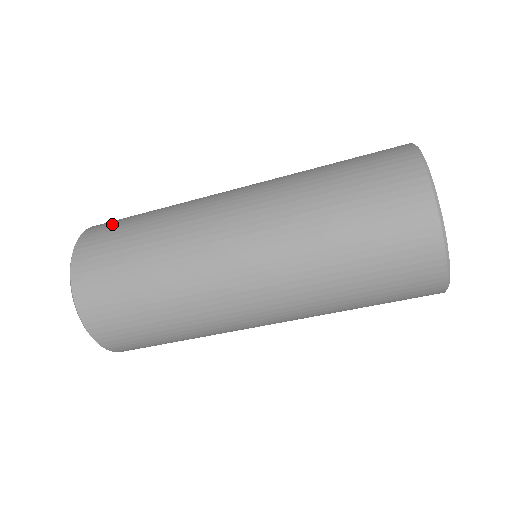
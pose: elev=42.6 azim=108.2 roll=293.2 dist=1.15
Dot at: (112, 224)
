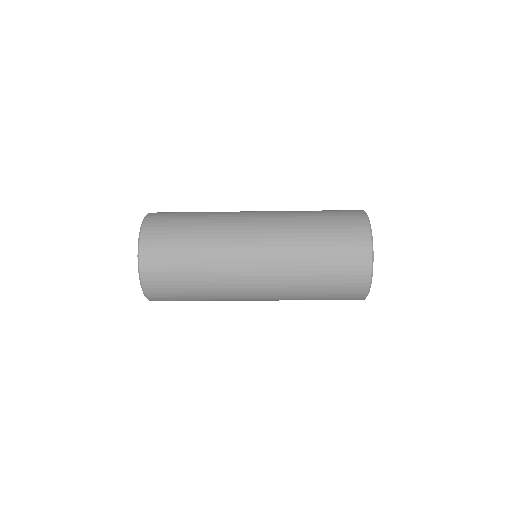
Dot at: (169, 214)
